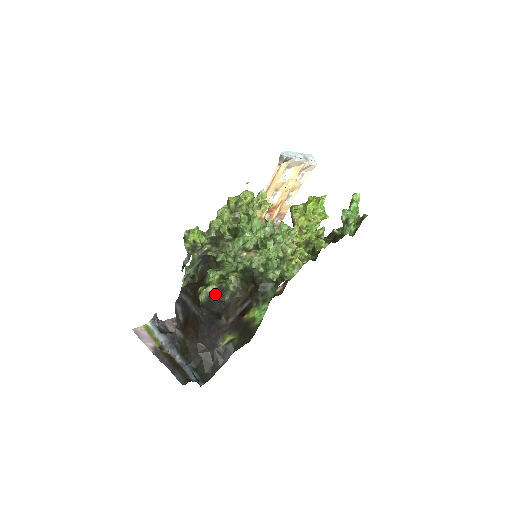
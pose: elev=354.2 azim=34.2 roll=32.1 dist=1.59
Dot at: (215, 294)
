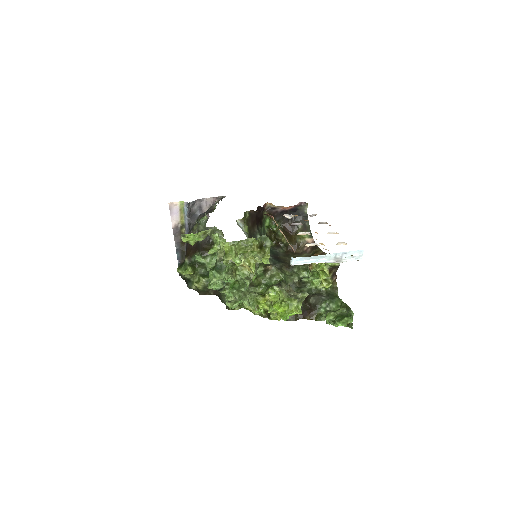
Dot at: (184, 279)
